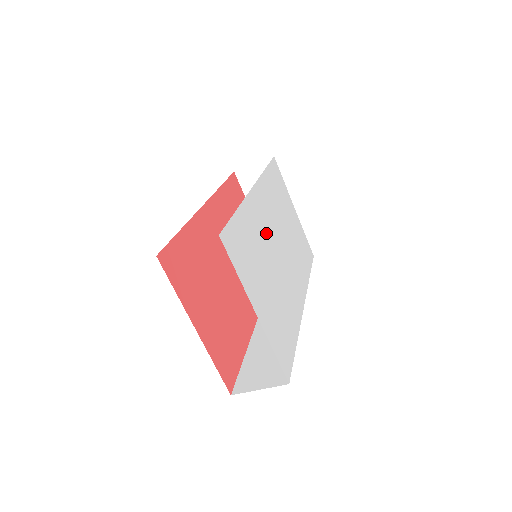
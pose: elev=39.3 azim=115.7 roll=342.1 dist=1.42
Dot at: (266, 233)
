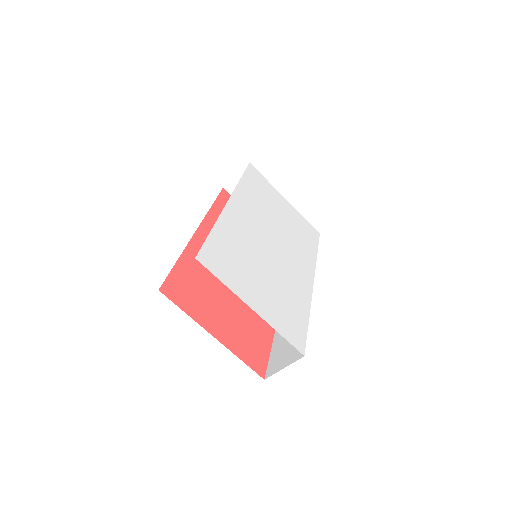
Dot at: (252, 236)
